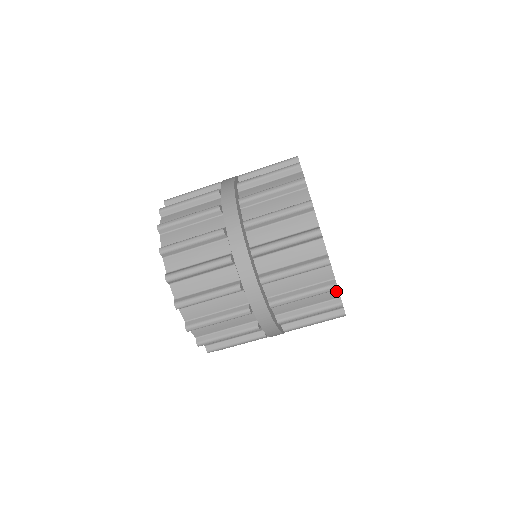
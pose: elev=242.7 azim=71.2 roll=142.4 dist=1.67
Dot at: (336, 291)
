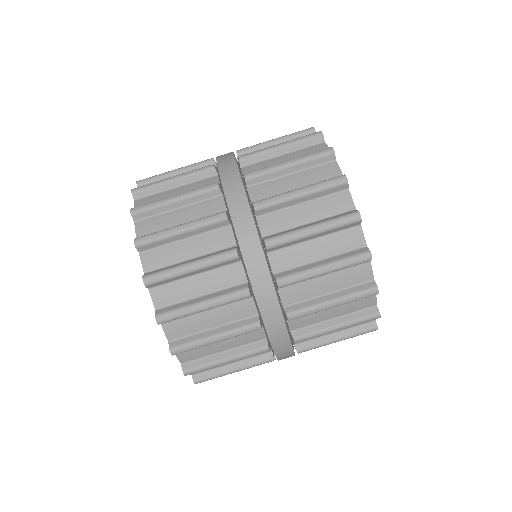
Dot at: (368, 268)
